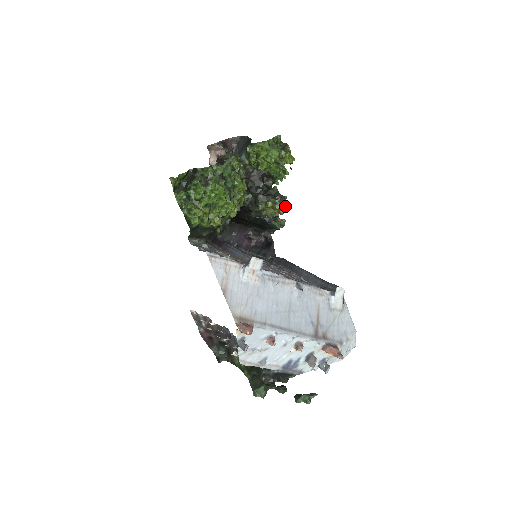
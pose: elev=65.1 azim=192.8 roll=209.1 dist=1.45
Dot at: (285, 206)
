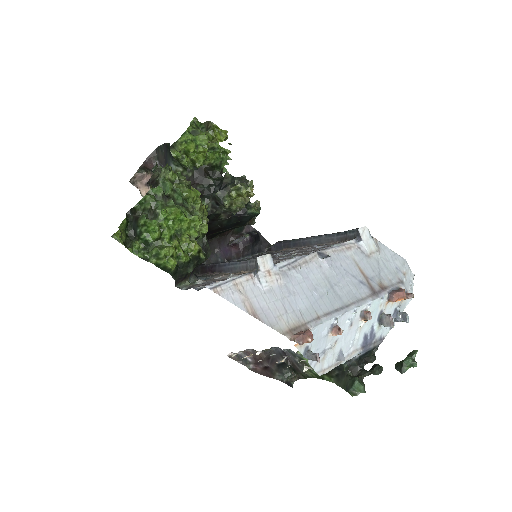
Dot at: (250, 185)
